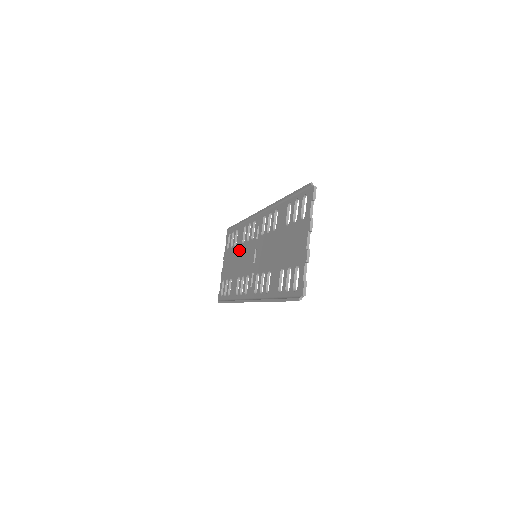
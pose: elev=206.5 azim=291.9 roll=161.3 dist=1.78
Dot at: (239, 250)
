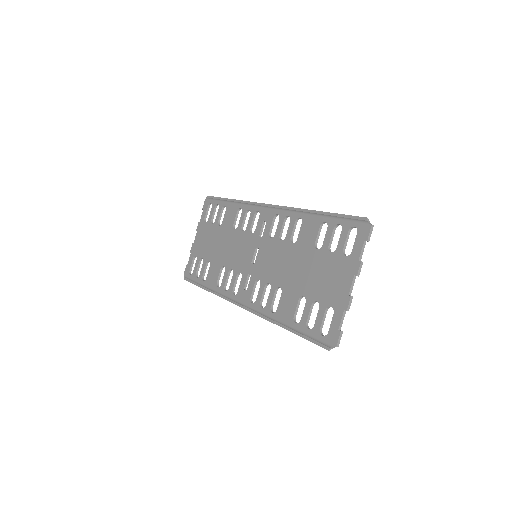
Dot at: (227, 234)
